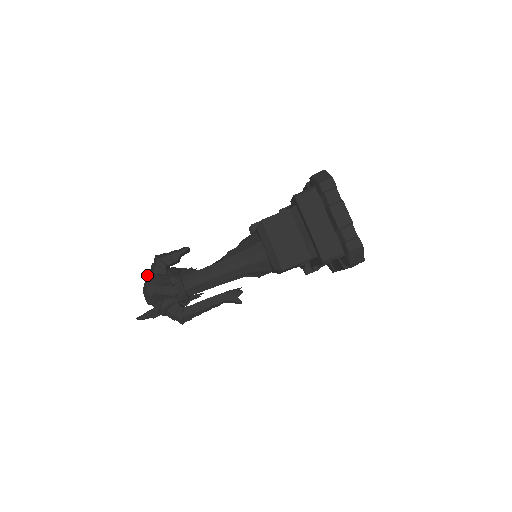
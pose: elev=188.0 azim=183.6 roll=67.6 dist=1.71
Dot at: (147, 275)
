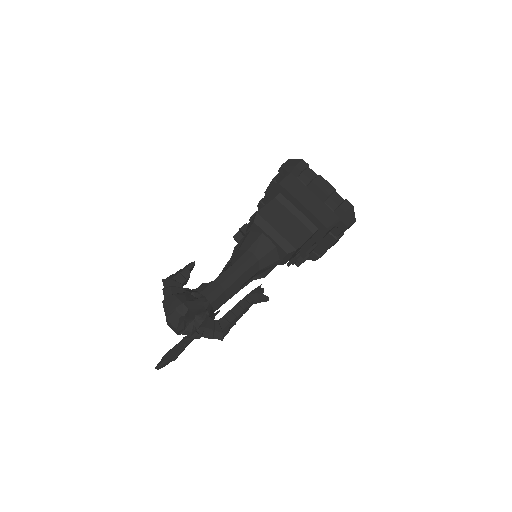
Dot at: (166, 299)
